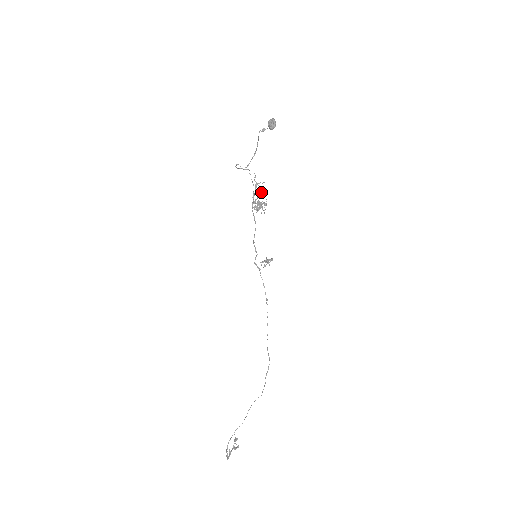
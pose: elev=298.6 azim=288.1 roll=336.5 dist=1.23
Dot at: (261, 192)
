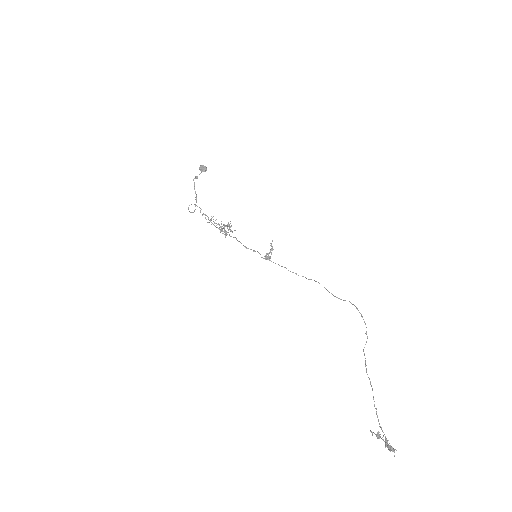
Dot at: (218, 223)
